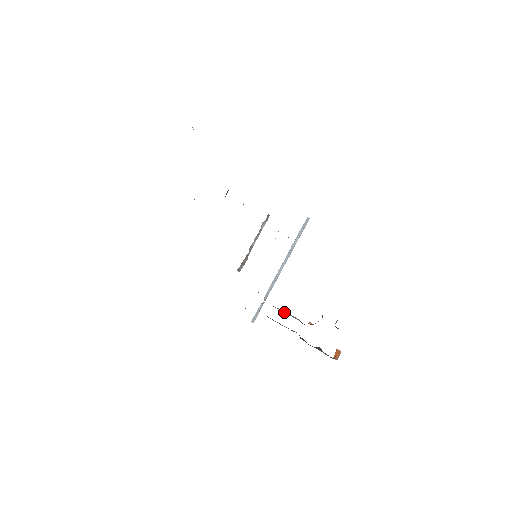
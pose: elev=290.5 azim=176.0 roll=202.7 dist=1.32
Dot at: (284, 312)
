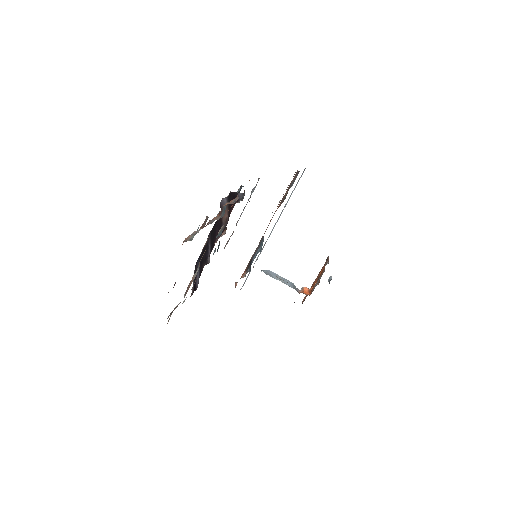
Dot at: (276, 278)
